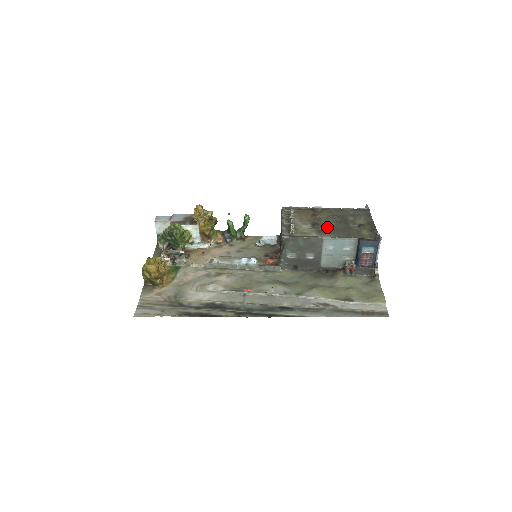
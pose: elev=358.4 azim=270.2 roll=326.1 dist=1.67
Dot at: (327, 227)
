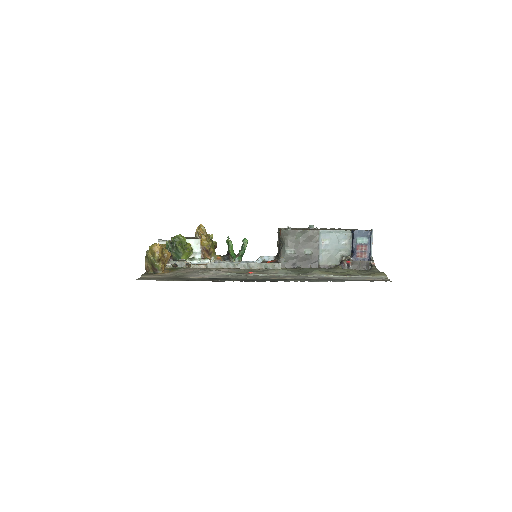
Dot at: occluded
